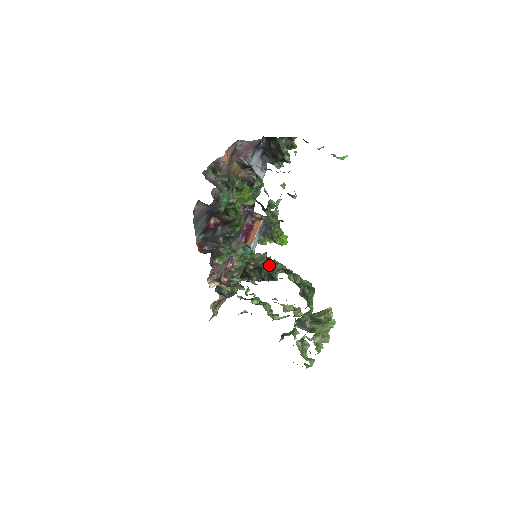
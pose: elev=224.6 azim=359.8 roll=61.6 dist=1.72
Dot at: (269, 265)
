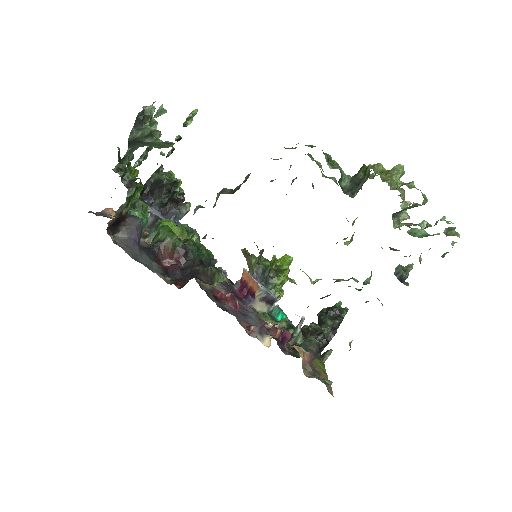
Dot at: (238, 187)
